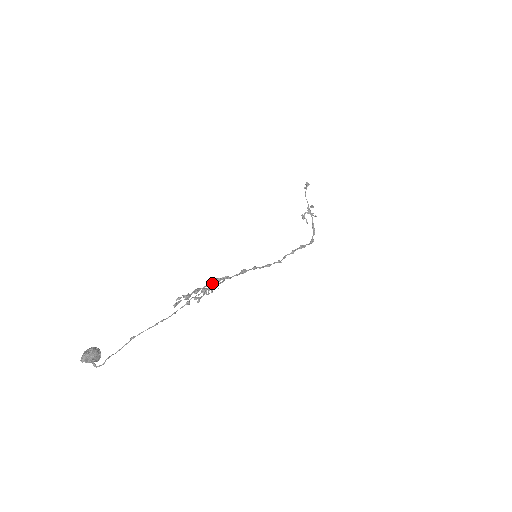
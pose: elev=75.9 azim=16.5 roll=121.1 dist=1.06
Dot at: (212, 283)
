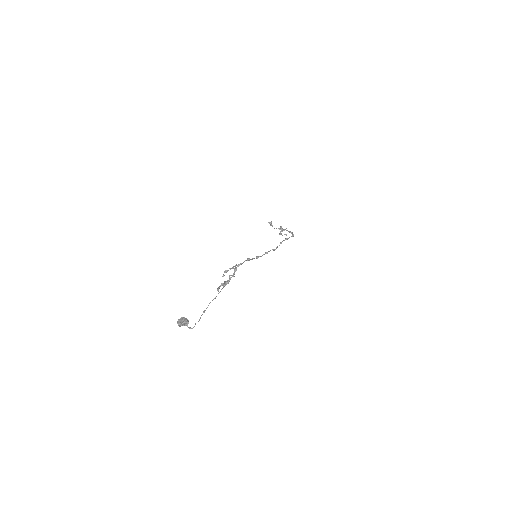
Dot at: (233, 273)
